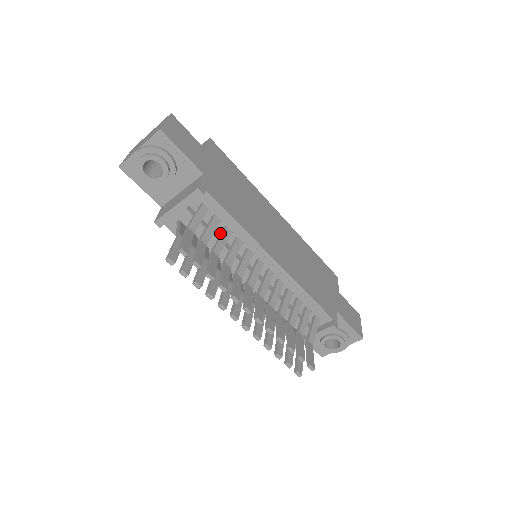
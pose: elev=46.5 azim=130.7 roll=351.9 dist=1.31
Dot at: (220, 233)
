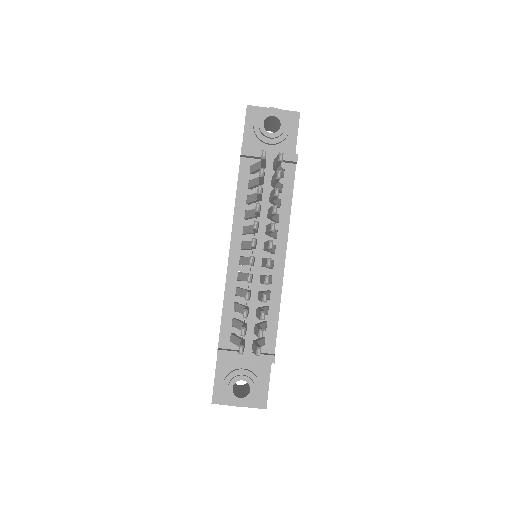
Dot at: occluded
